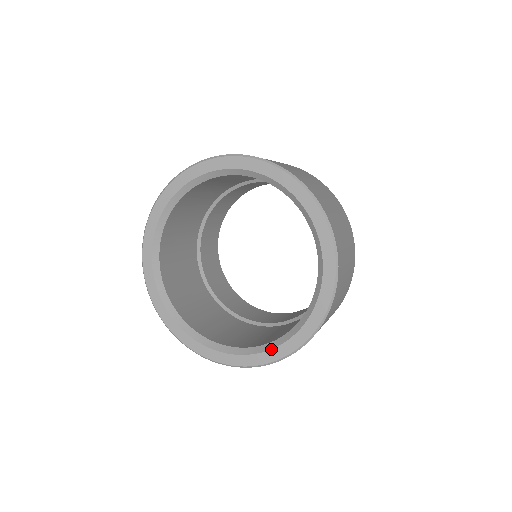
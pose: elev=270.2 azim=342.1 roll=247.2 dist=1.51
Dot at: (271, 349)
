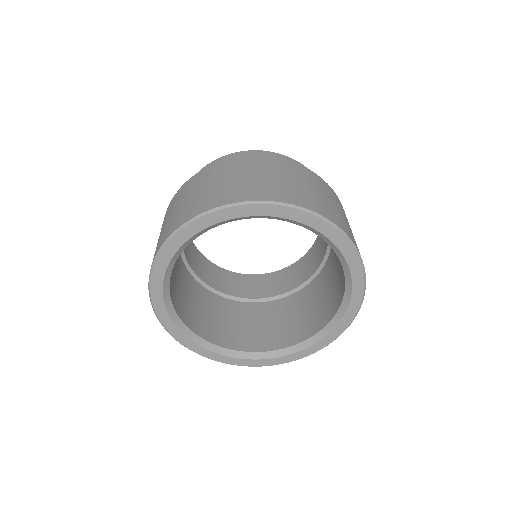
Dot at: (242, 359)
